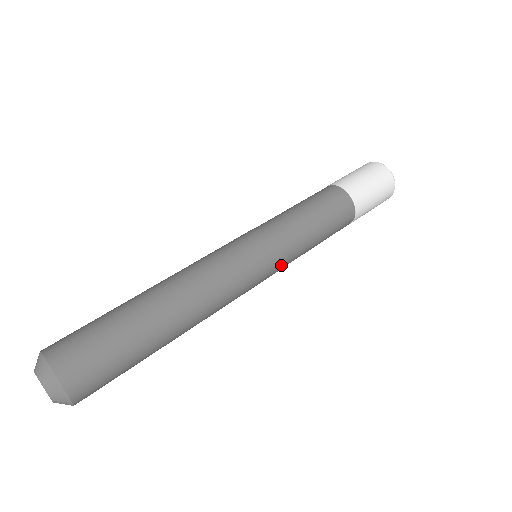
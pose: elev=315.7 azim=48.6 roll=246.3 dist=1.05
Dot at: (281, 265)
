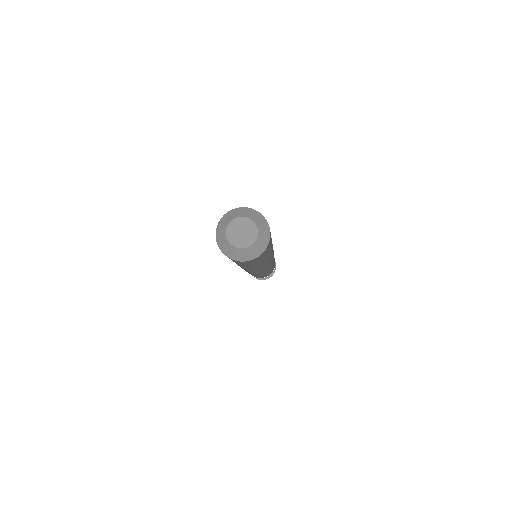
Dot at: (272, 264)
